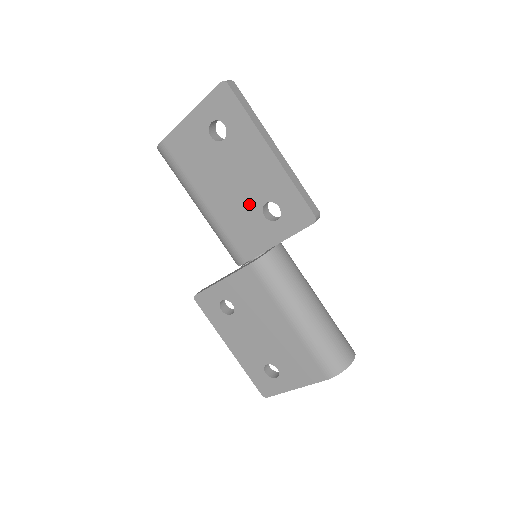
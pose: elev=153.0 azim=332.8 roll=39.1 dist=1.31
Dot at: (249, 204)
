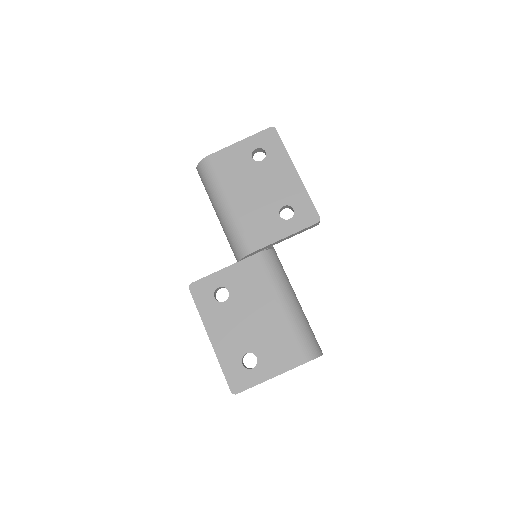
Dot at: (269, 206)
